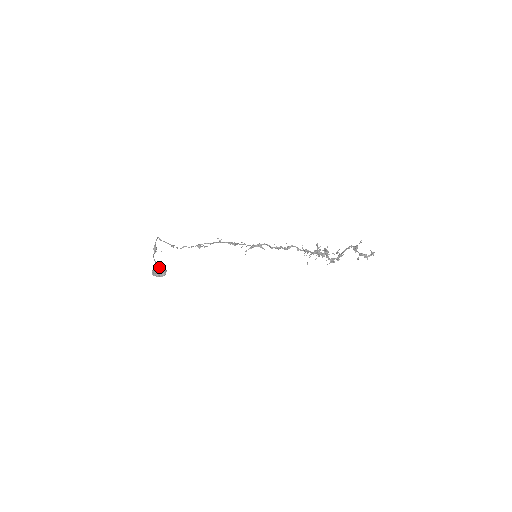
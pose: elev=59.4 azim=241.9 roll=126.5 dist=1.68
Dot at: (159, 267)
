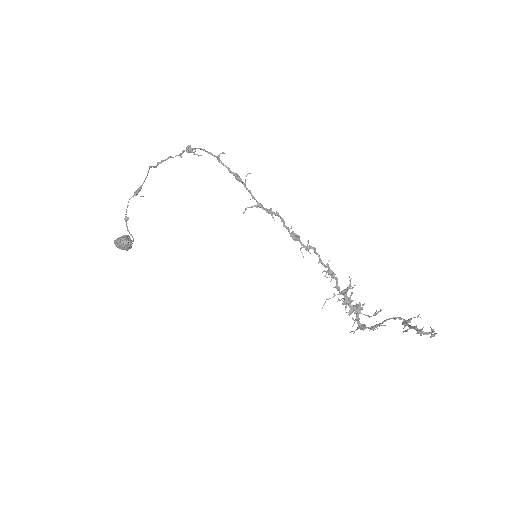
Dot at: (127, 220)
